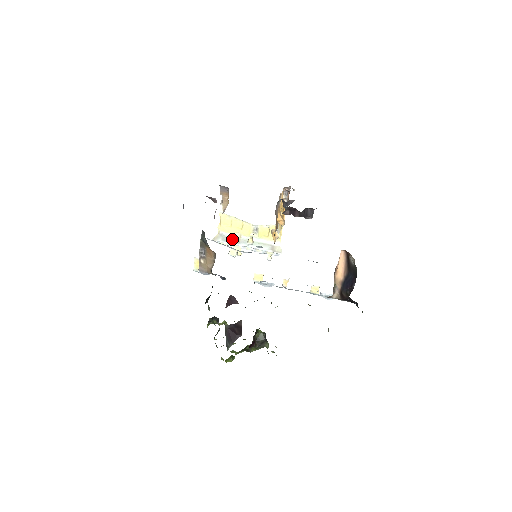
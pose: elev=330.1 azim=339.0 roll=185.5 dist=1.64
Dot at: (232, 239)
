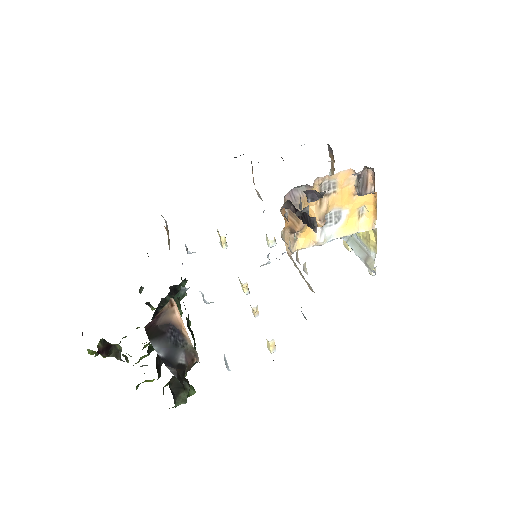
Dot at: occluded
